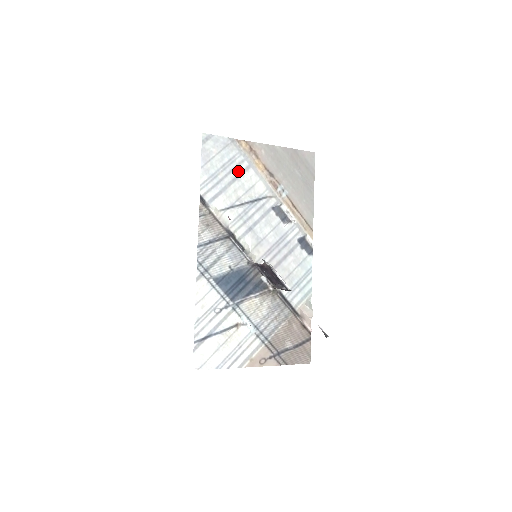
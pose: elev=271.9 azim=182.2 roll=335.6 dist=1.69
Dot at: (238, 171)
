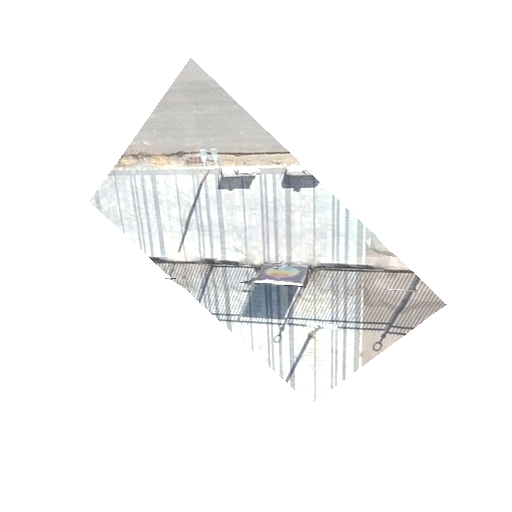
Dot at: (150, 195)
